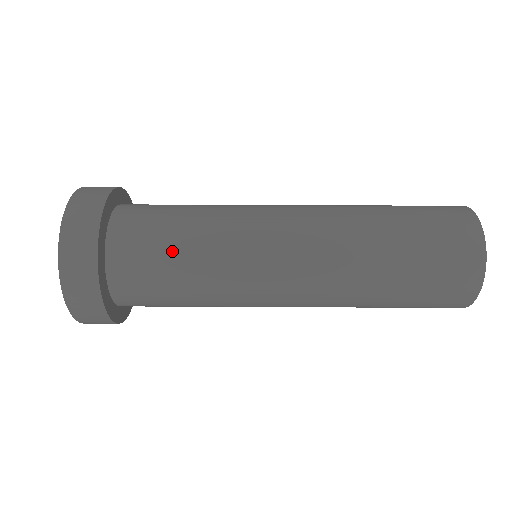
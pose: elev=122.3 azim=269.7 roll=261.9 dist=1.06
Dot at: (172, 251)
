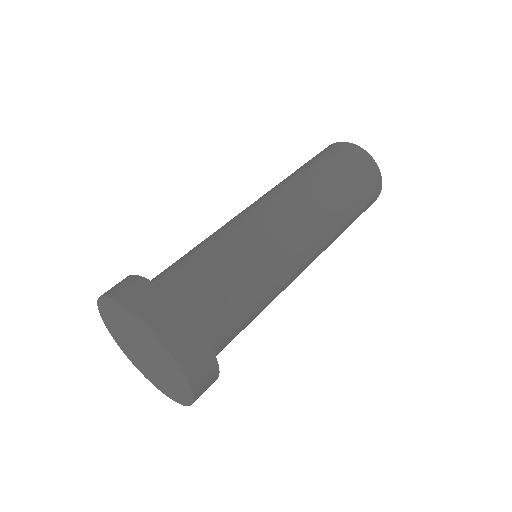
Dot at: (228, 280)
